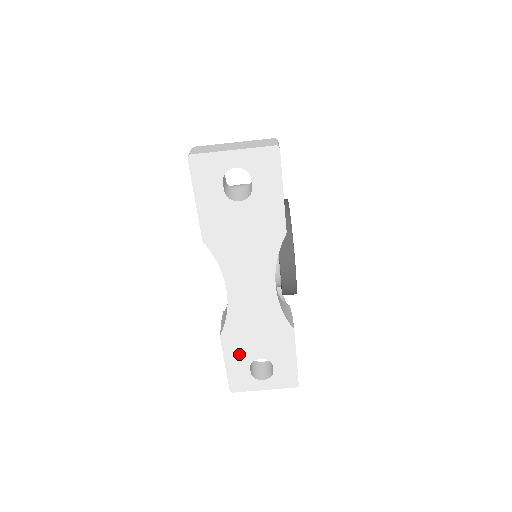
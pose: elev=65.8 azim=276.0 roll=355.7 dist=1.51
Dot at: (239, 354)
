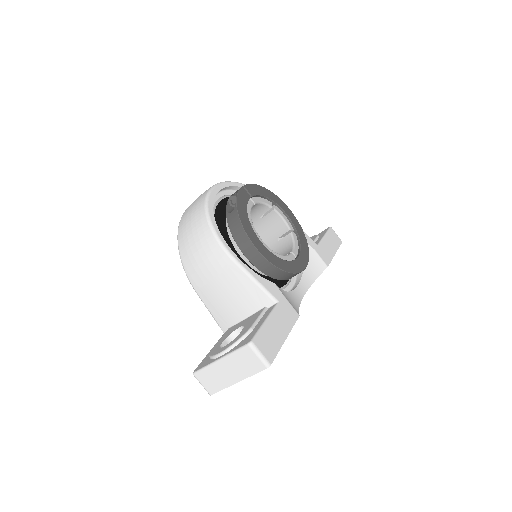
Dot at: occluded
